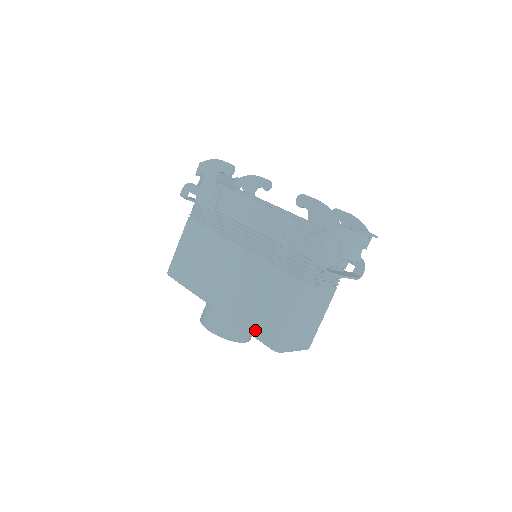
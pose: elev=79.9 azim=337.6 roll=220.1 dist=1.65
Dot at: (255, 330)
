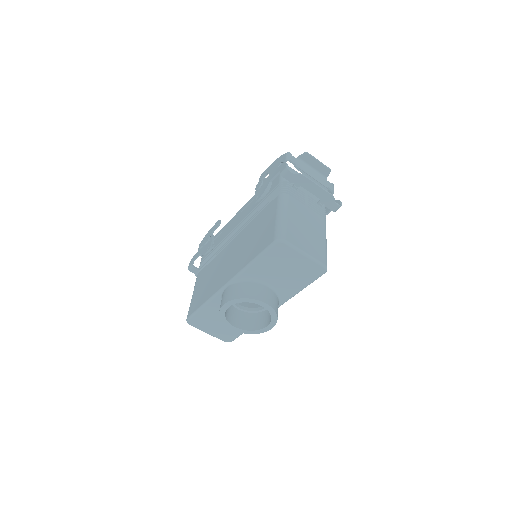
Dot at: (258, 251)
